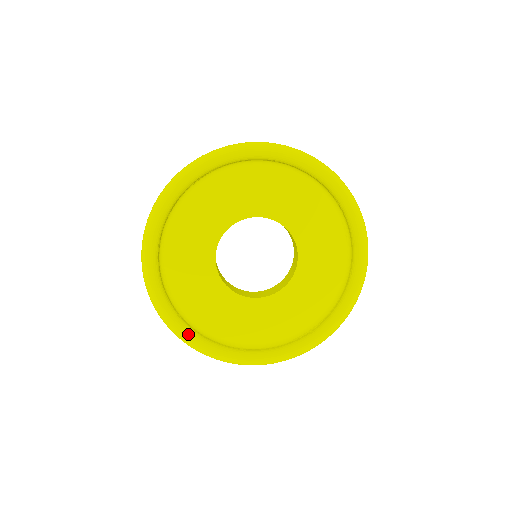
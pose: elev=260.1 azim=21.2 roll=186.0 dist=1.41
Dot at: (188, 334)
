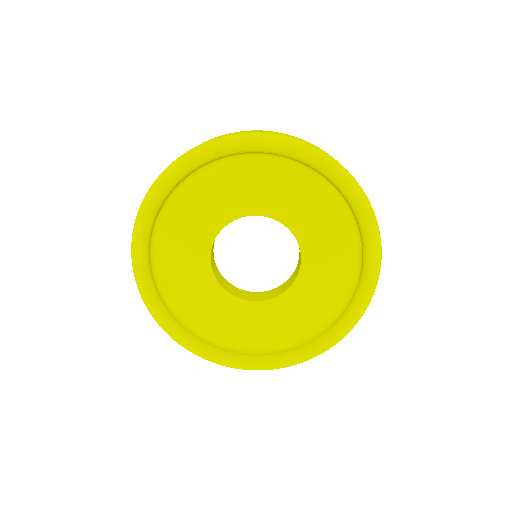
Dot at: (178, 333)
